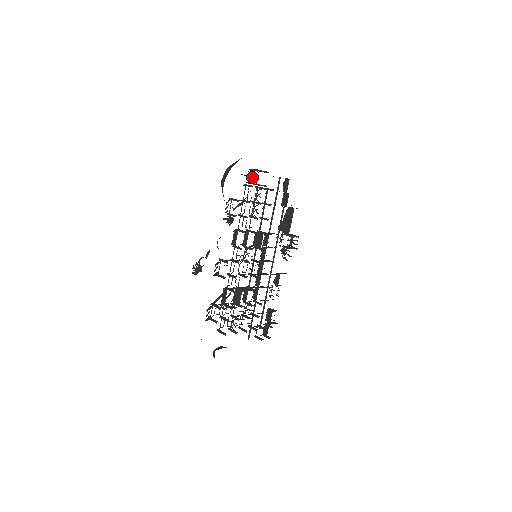
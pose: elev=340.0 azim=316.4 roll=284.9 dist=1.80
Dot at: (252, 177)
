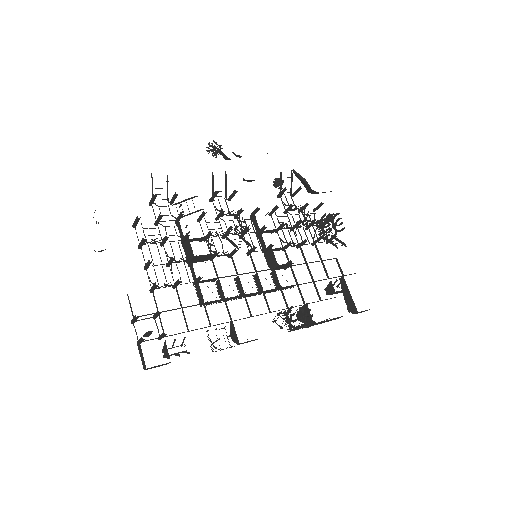
Dot at: (326, 217)
